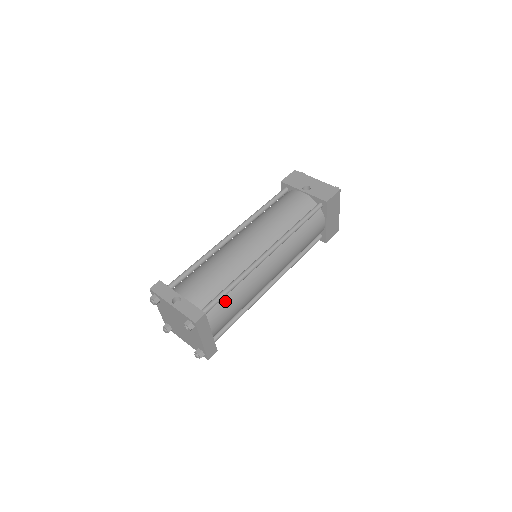
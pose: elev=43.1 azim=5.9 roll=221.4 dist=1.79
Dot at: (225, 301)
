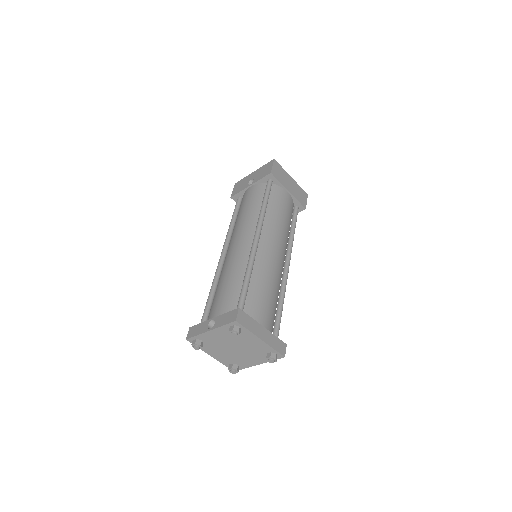
Dot at: (252, 294)
